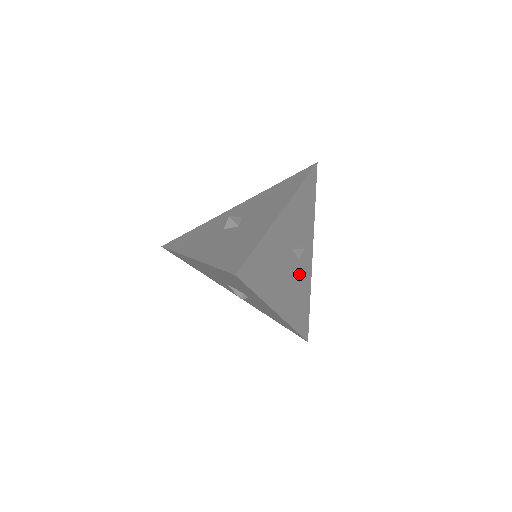
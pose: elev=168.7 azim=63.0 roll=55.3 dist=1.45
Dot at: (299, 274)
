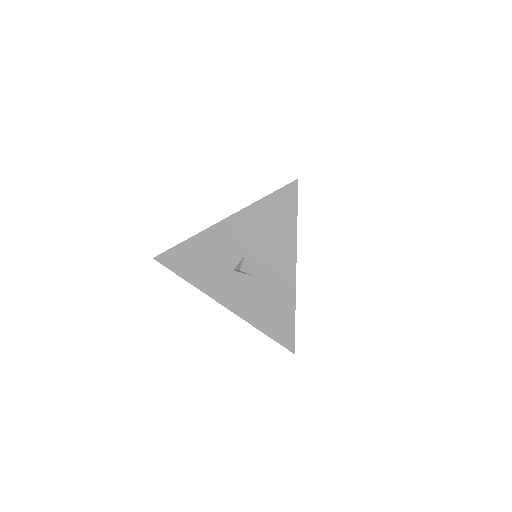
Dot at: occluded
